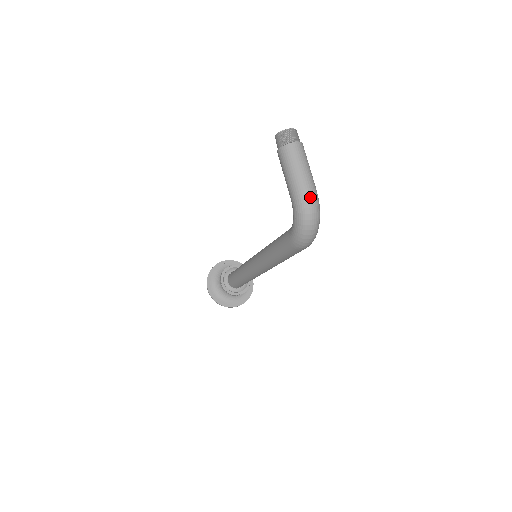
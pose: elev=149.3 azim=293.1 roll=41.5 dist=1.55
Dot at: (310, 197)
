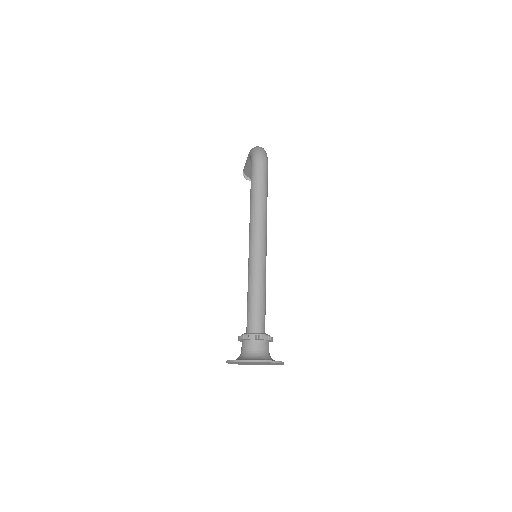
Dot at: occluded
